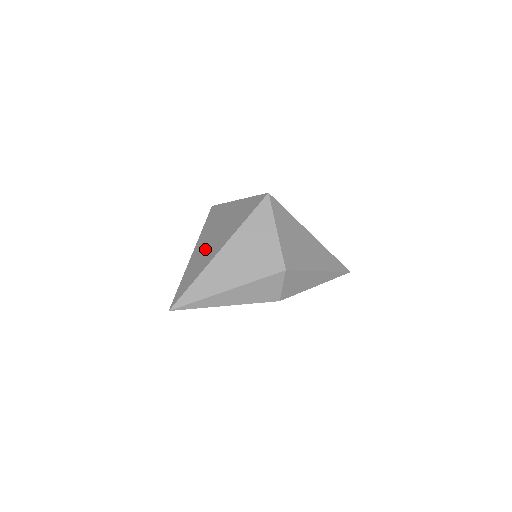
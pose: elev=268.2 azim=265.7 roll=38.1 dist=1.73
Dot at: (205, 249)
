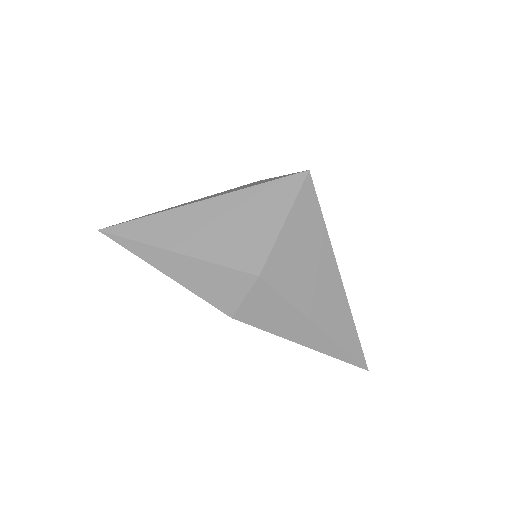
Dot at: occluded
